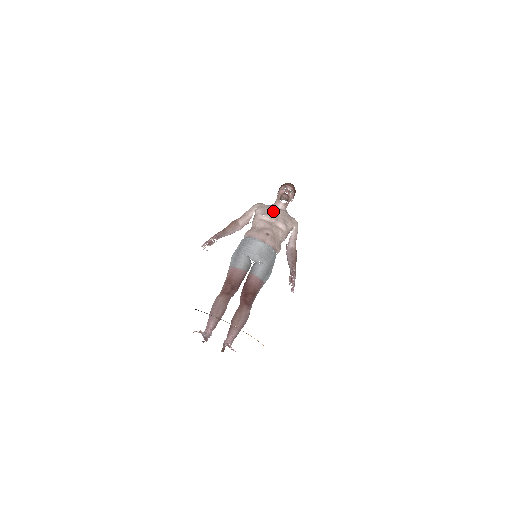
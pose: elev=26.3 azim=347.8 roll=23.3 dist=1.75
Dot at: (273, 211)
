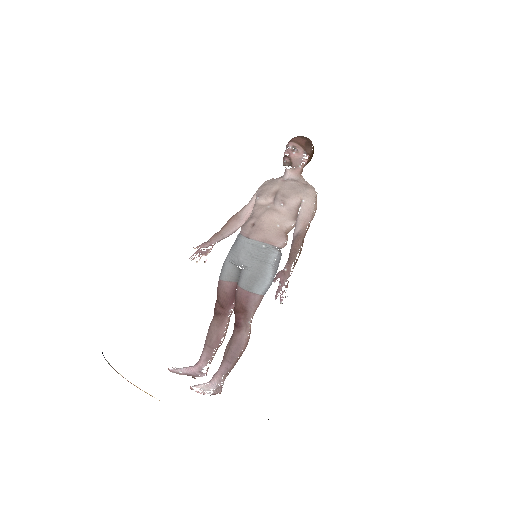
Dot at: (273, 187)
